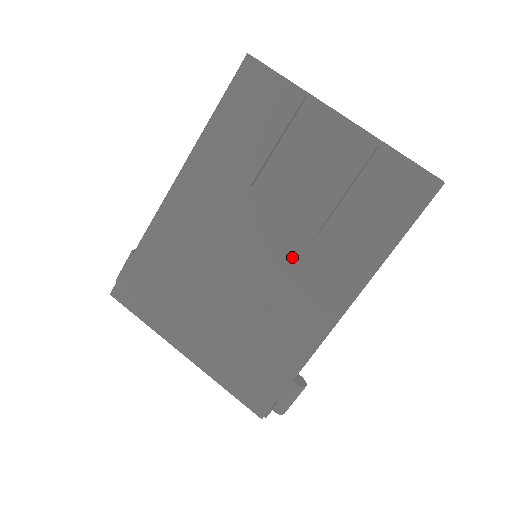
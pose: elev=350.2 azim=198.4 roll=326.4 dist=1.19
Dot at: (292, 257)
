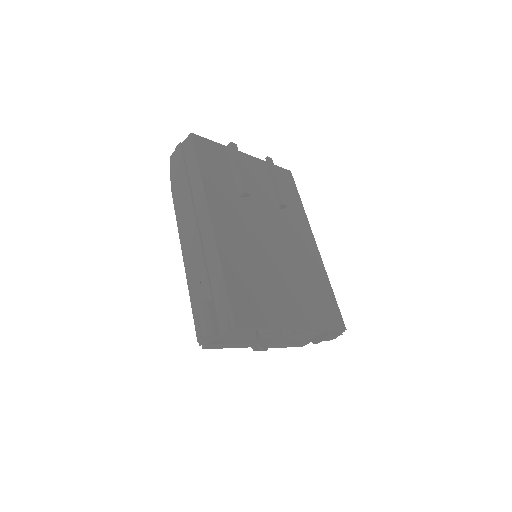
Dot at: (285, 227)
